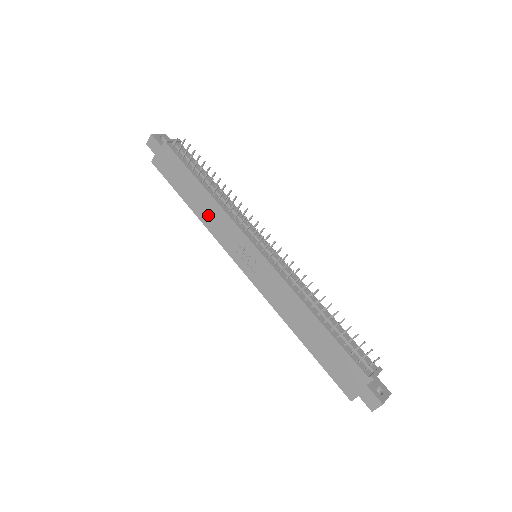
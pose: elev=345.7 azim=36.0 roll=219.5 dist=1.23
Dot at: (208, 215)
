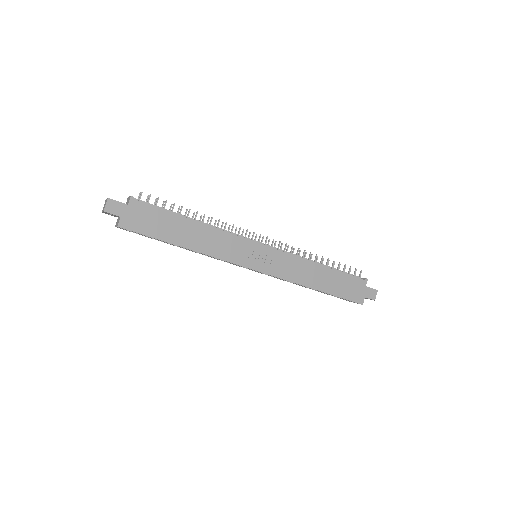
Dot at: (208, 243)
